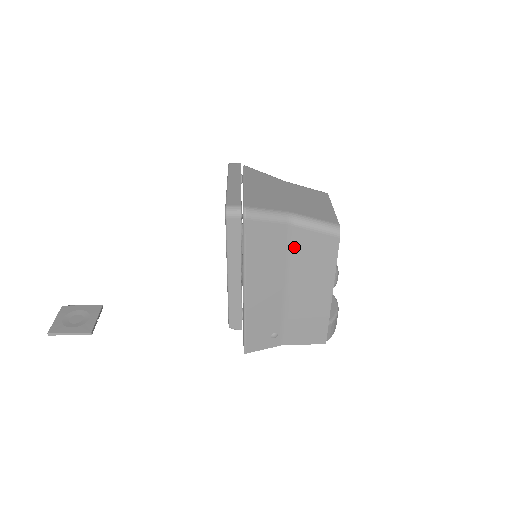
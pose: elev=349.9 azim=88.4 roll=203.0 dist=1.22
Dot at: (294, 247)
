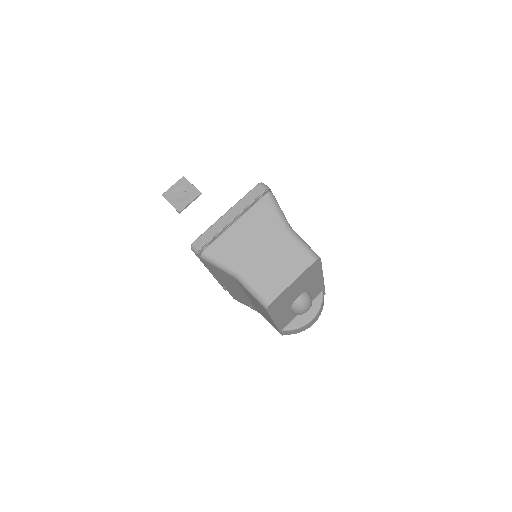
Dot at: (243, 288)
